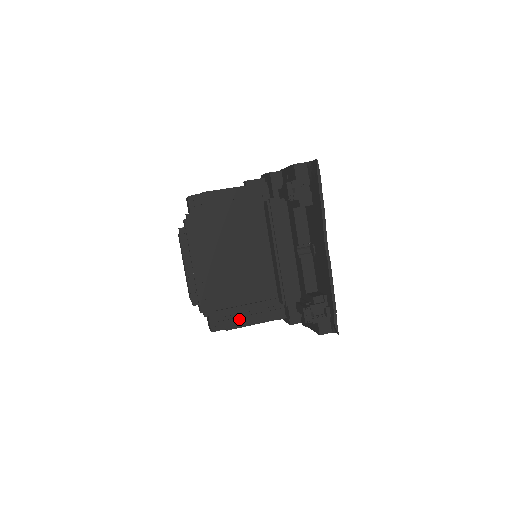
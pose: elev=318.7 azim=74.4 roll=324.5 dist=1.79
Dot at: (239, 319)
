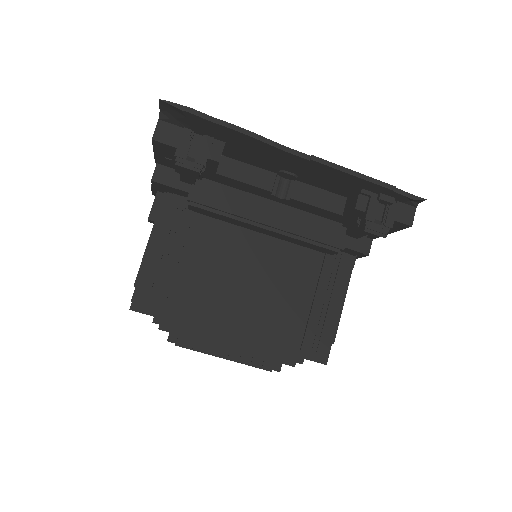
Dot at: (327, 320)
